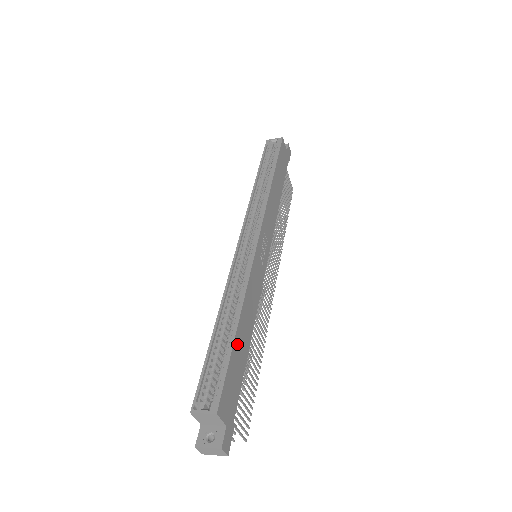
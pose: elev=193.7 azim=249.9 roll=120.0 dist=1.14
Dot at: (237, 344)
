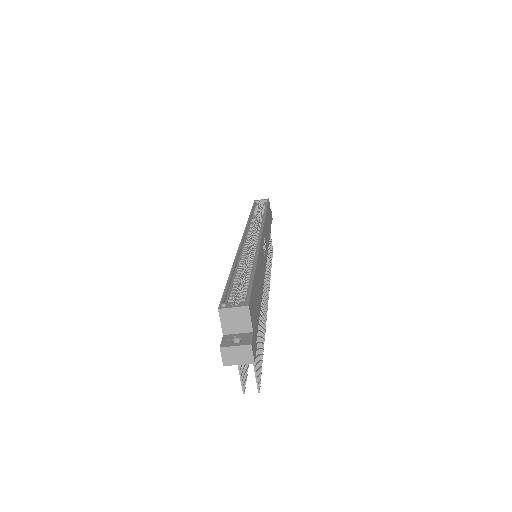
Dot at: (256, 280)
